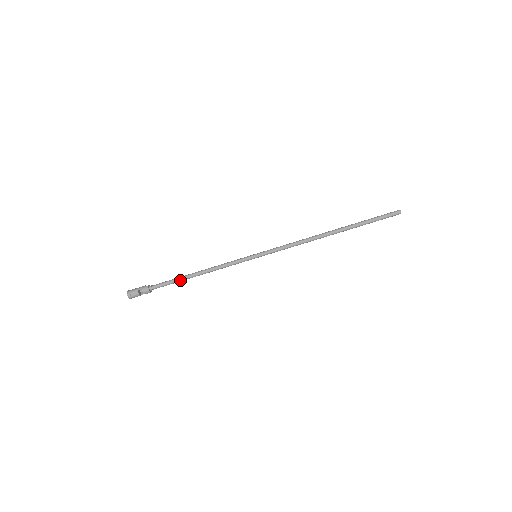
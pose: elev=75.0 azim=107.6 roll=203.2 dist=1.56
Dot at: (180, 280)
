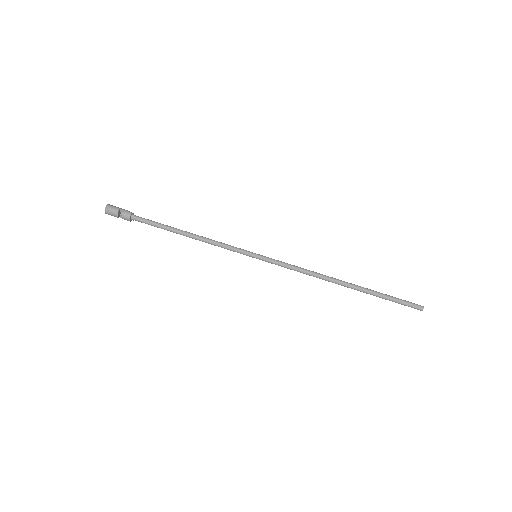
Dot at: (167, 229)
